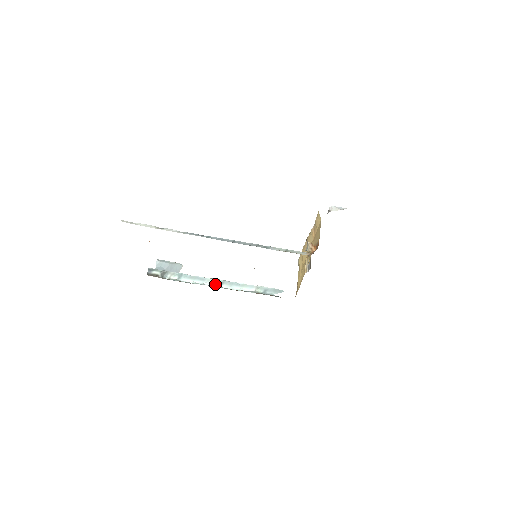
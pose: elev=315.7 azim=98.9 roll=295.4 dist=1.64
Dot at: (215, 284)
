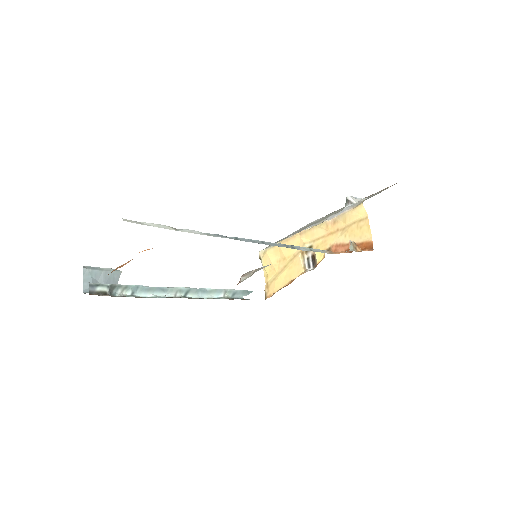
Dot at: (179, 294)
